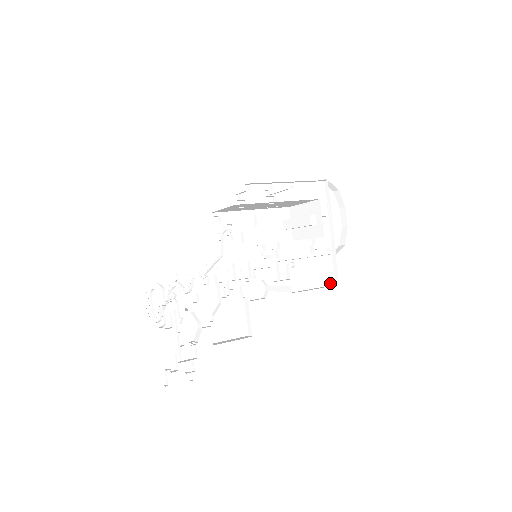
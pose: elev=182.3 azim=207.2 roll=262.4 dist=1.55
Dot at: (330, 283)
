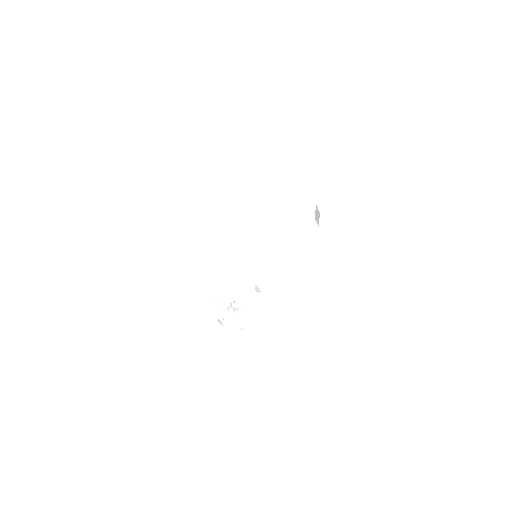
Dot at: (336, 236)
